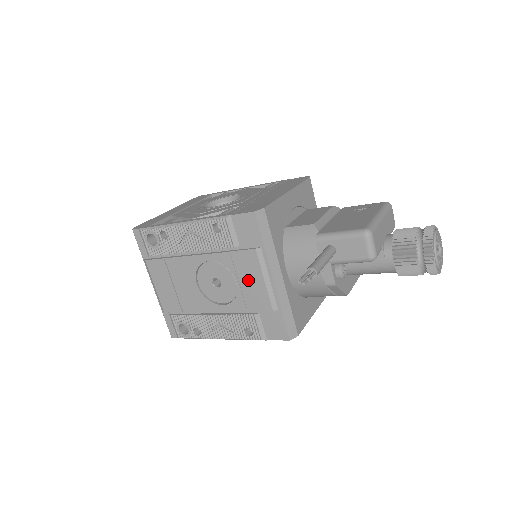
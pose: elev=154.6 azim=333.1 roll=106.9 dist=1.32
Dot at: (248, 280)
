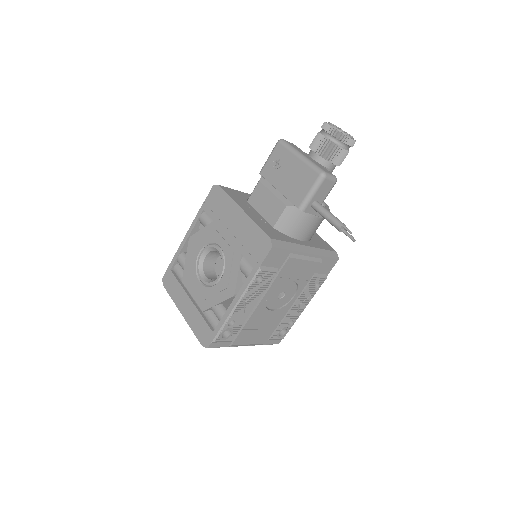
Dot at: (298, 272)
